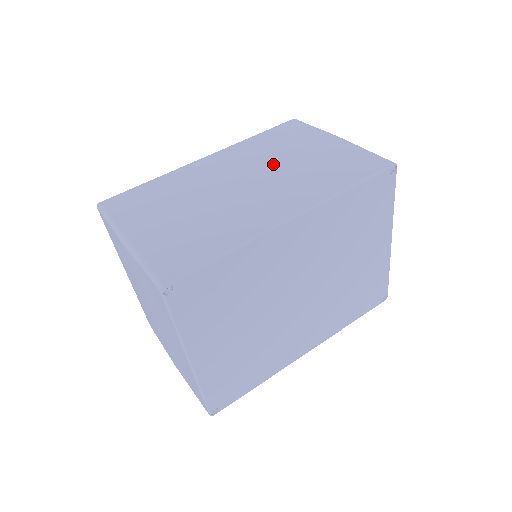
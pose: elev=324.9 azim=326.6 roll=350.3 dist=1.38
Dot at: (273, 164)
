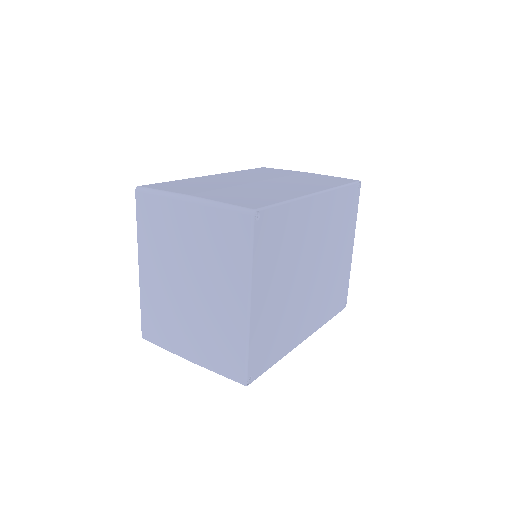
Dot at: (274, 177)
